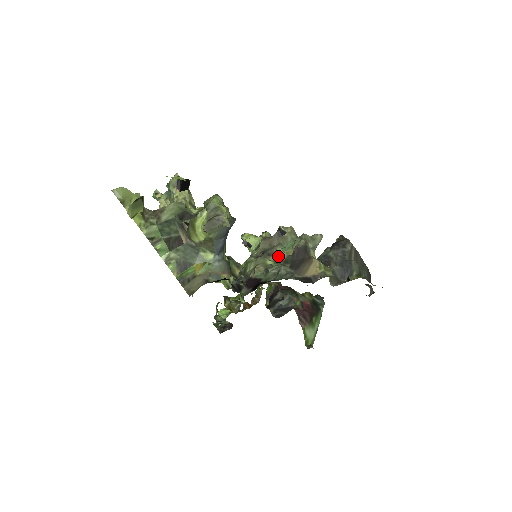
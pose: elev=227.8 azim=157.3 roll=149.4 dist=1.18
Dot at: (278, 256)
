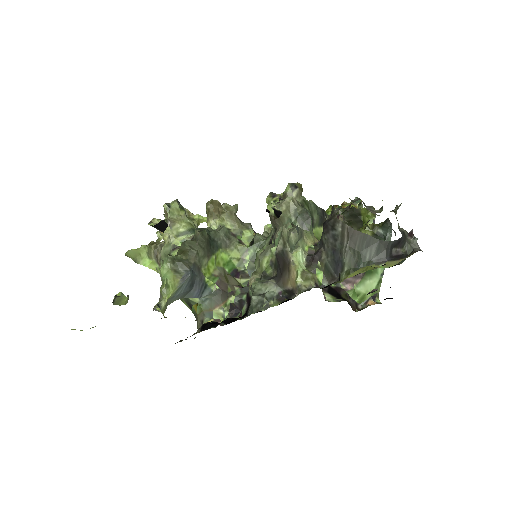
Dot at: (270, 257)
